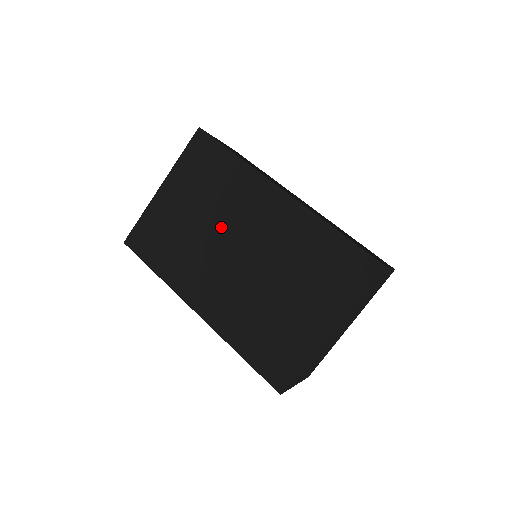
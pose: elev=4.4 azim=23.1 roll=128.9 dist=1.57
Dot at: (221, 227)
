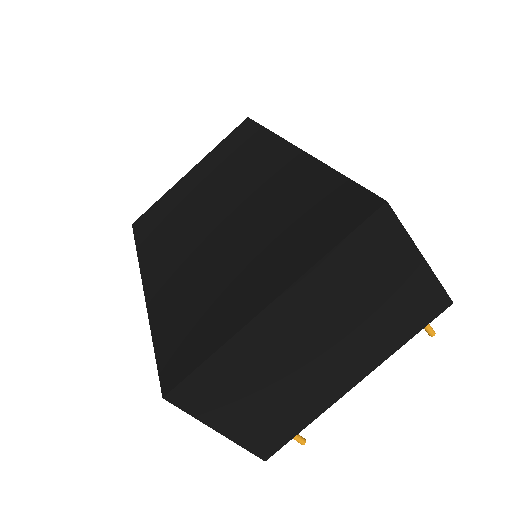
Dot at: (217, 195)
